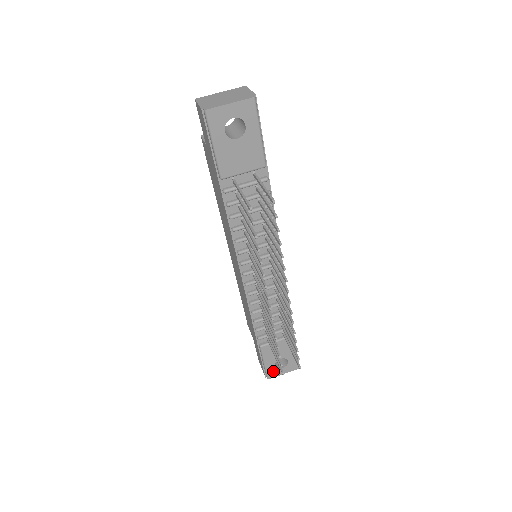
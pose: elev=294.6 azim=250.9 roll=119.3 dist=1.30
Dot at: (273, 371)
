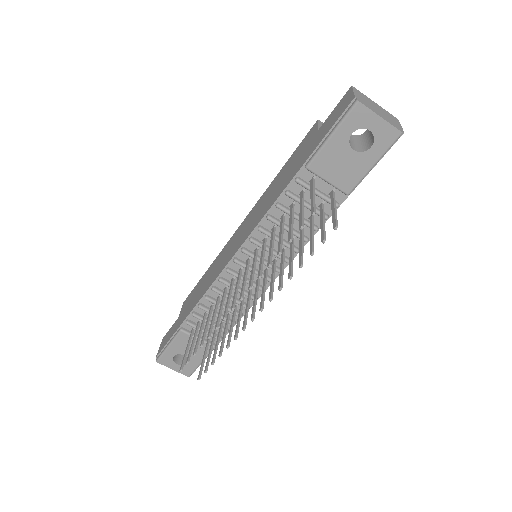
Dot at: (168, 359)
